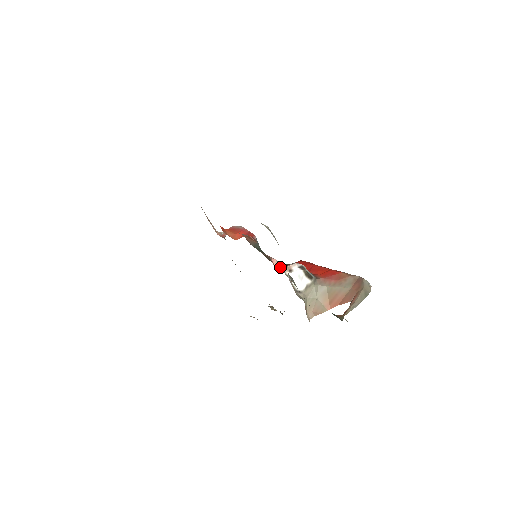
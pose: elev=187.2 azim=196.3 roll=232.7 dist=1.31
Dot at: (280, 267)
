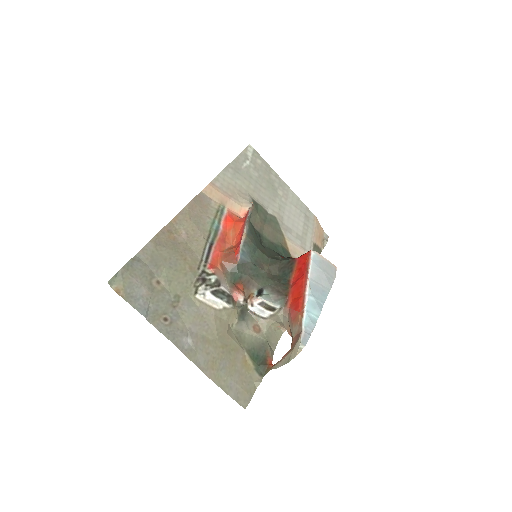
Dot at: (247, 297)
